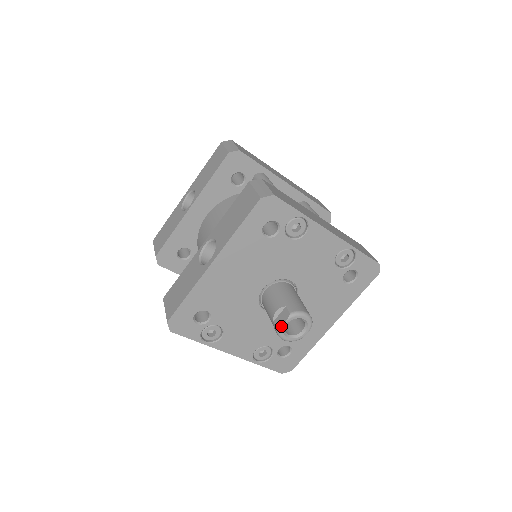
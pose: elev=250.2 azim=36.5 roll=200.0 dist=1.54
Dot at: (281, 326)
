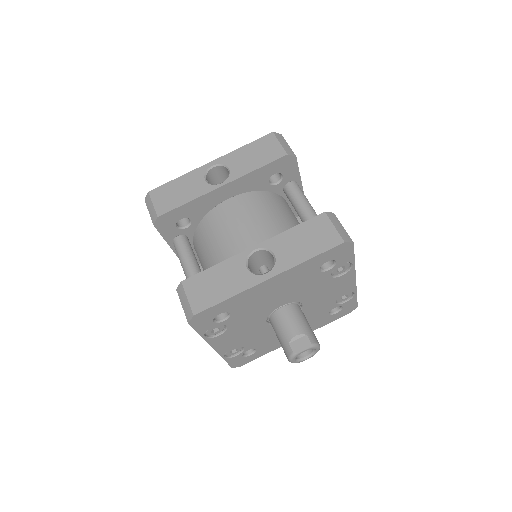
Dot at: (299, 352)
